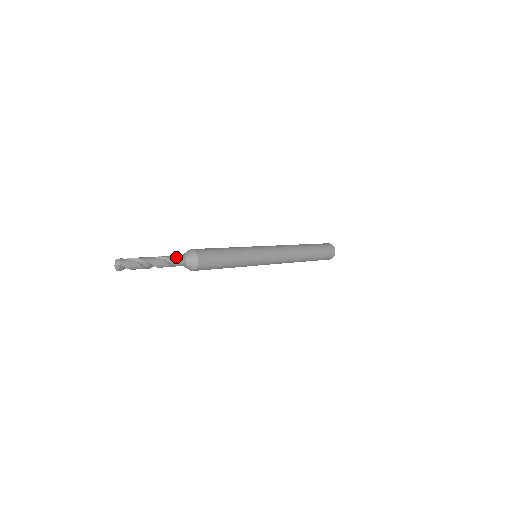
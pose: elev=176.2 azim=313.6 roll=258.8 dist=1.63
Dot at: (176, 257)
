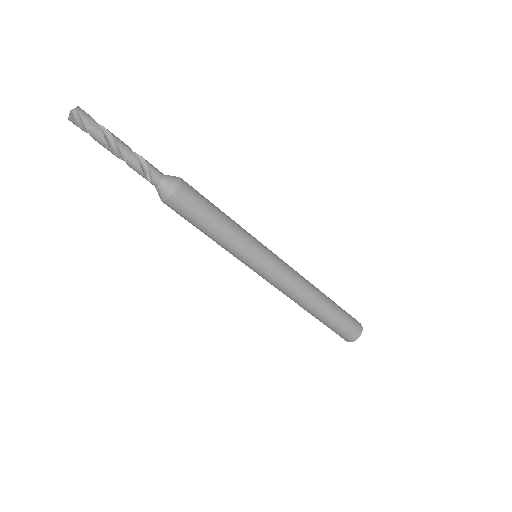
Dot at: occluded
